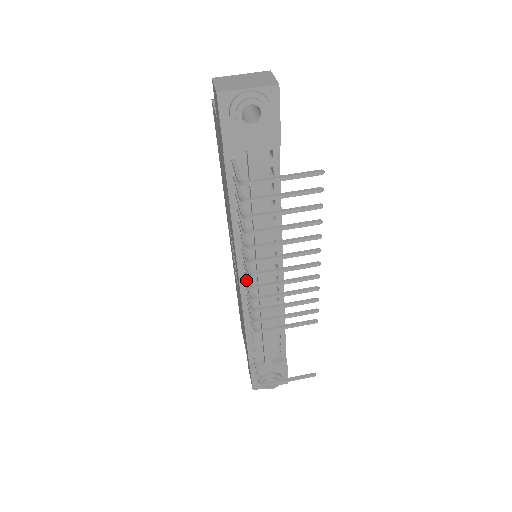
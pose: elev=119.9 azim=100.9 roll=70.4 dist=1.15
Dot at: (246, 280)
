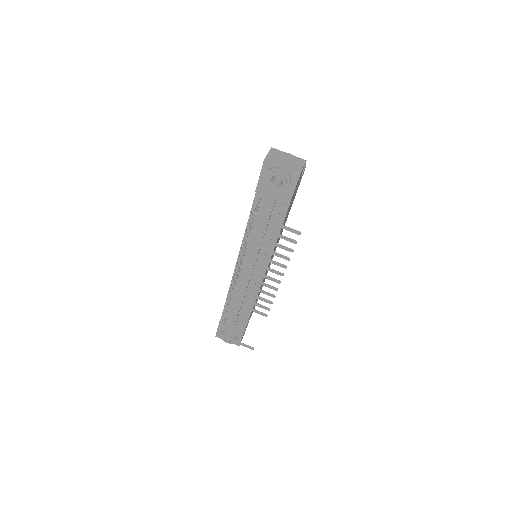
Dot at: occluded
